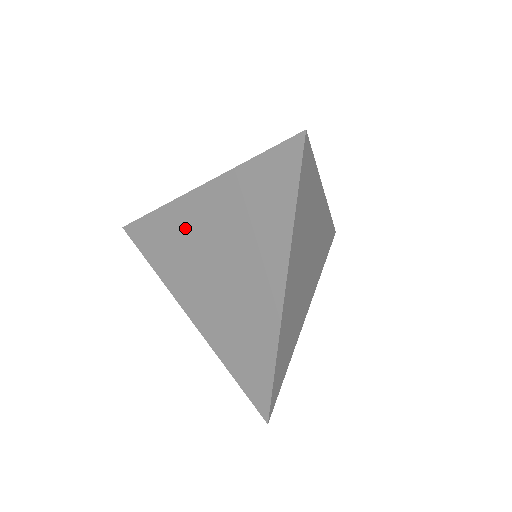
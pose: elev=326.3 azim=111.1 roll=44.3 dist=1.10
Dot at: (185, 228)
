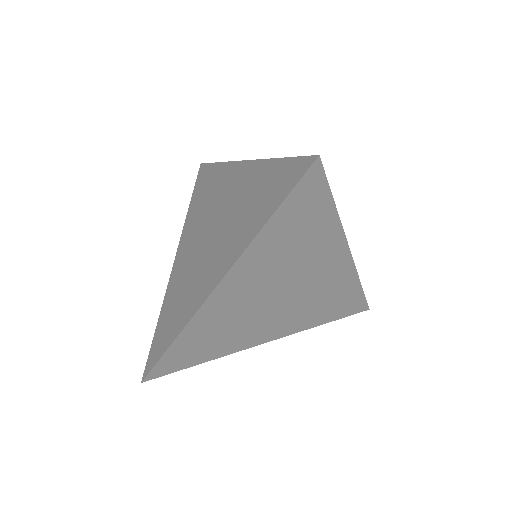
Dot at: (219, 188)
